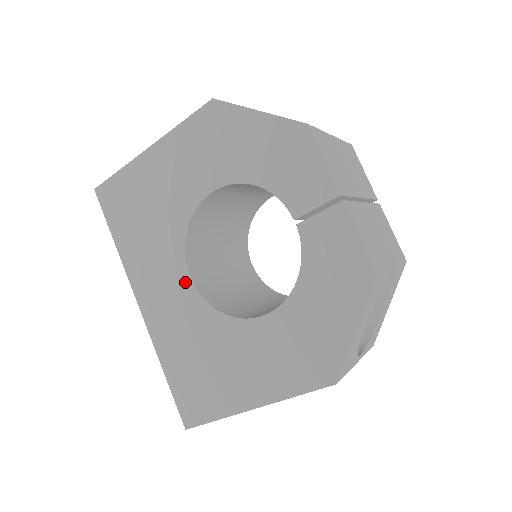
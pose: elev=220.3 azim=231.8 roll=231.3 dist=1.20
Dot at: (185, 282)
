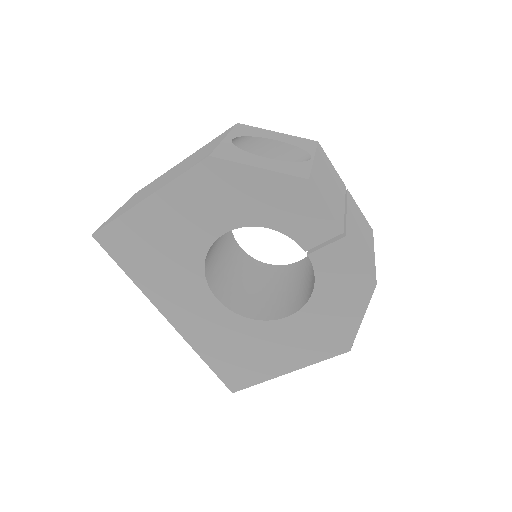
Dot at: (211, 301)
